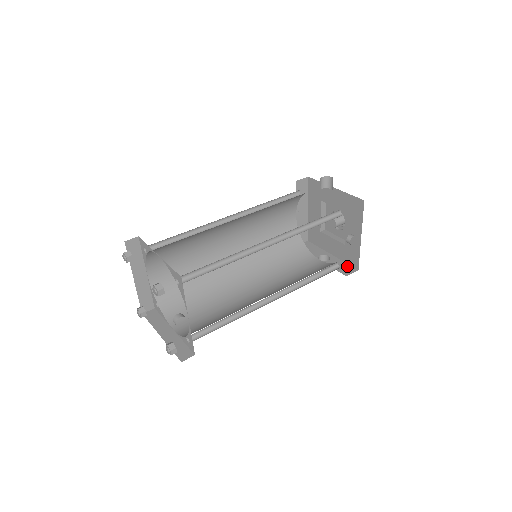
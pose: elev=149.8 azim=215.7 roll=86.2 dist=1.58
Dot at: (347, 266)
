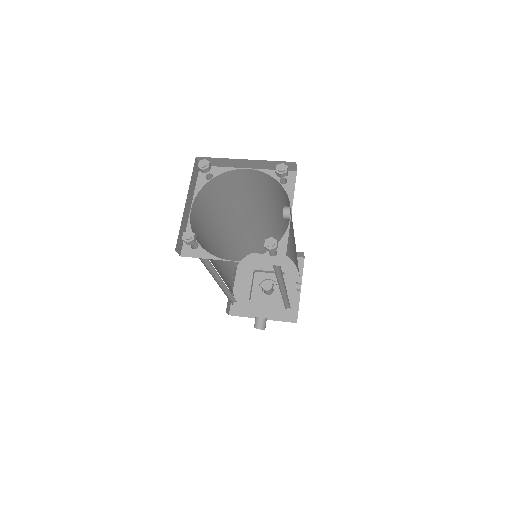
Dot at: (286, 321)
